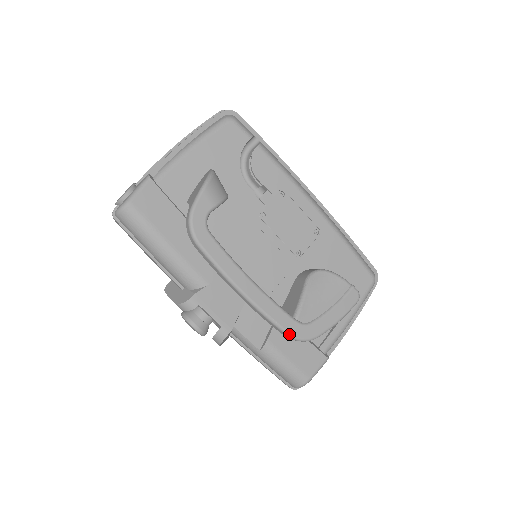
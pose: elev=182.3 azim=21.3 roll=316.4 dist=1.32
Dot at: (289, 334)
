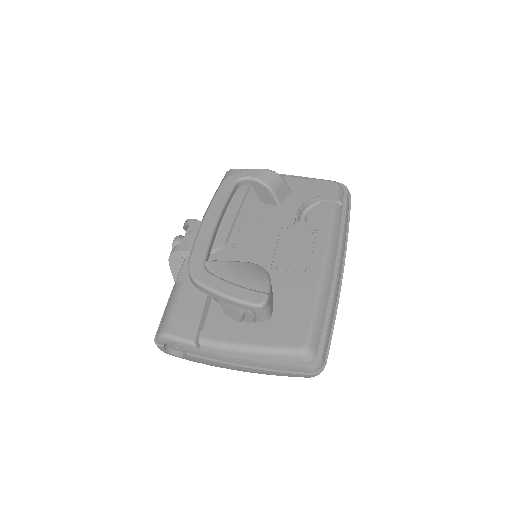
Dot at: (190, 260)
